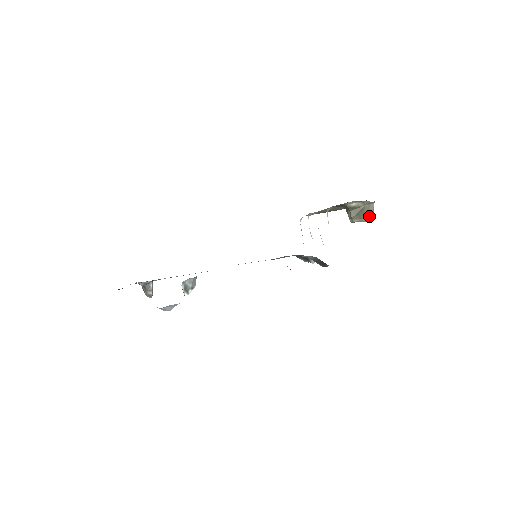
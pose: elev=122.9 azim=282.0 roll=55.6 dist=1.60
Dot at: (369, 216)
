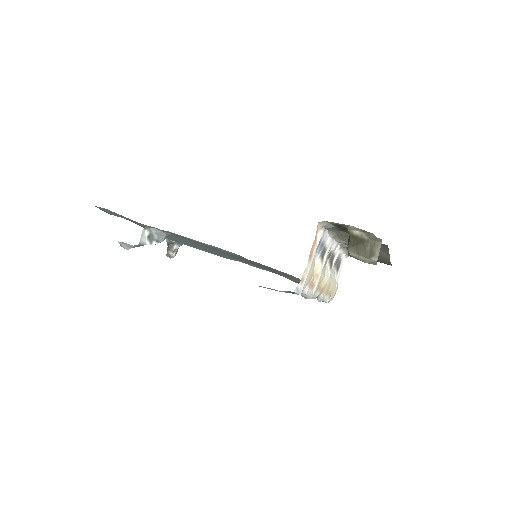
Dot at: (370, 256)
